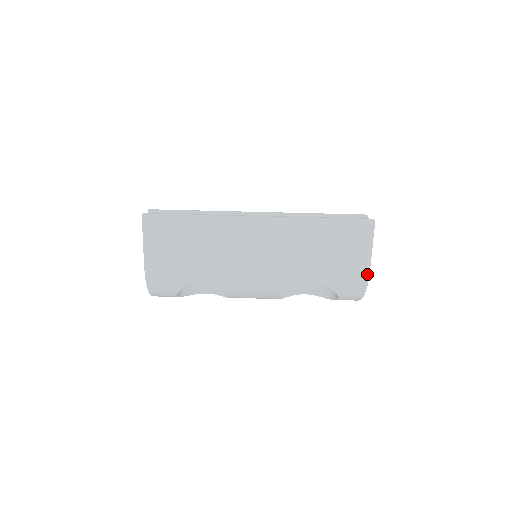
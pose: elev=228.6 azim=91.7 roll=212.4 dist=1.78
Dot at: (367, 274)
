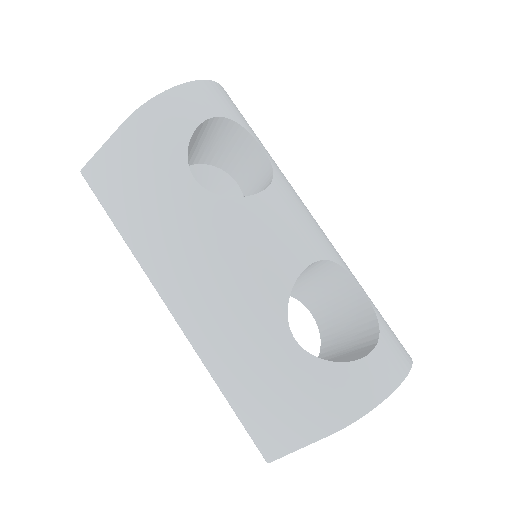
Dot at: occluded
